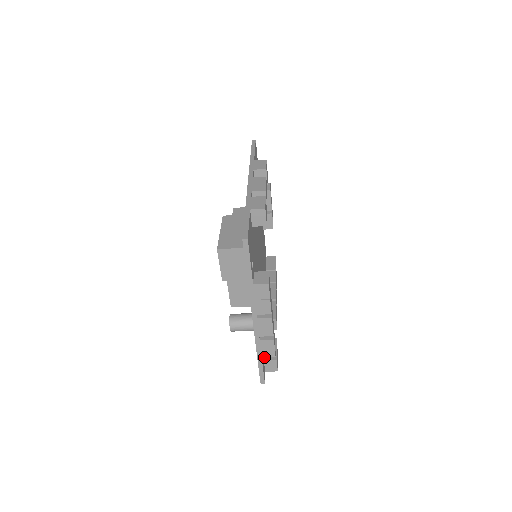
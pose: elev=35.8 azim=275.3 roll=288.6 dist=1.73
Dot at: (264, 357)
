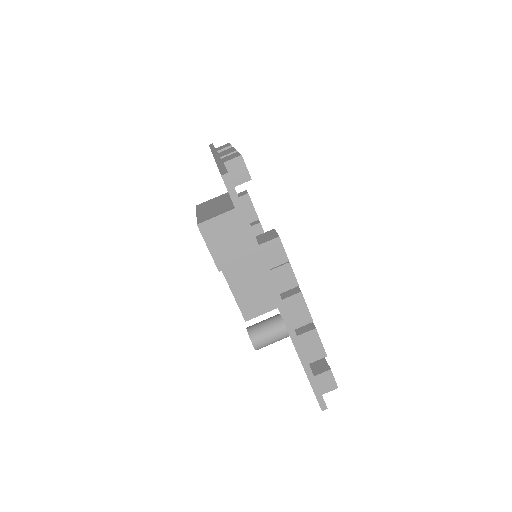
Dot at: occluded
